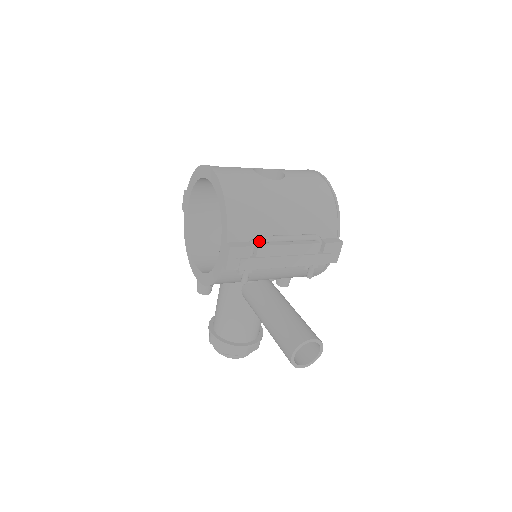
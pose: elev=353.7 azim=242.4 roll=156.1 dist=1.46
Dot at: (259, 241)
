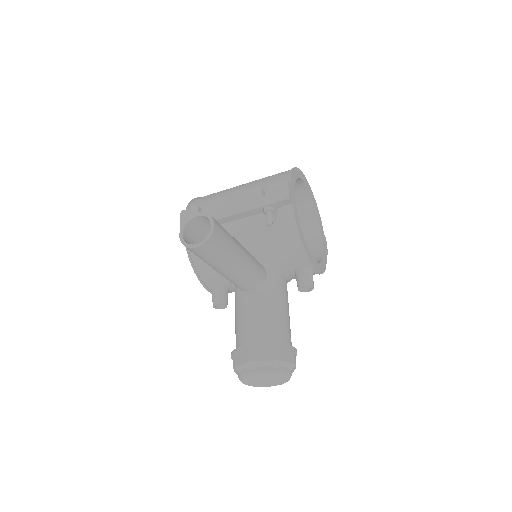
Dot at: (206, 203)
